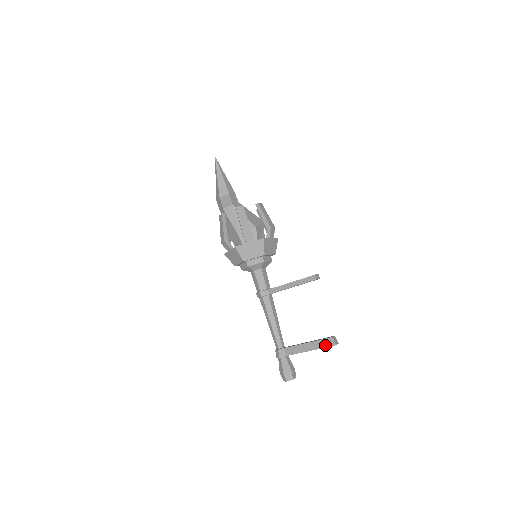
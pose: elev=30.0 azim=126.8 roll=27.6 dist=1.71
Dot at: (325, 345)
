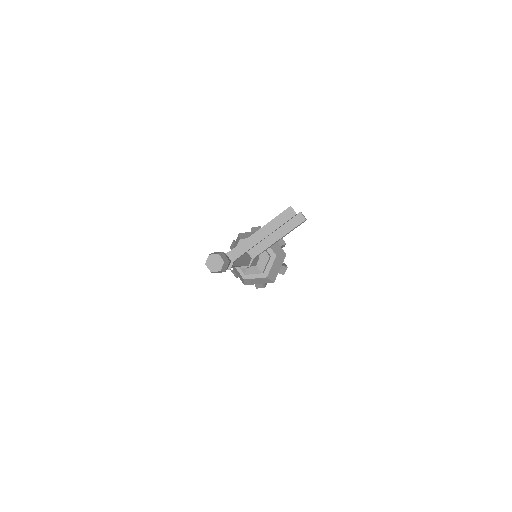
Dot at: (279, 215)
